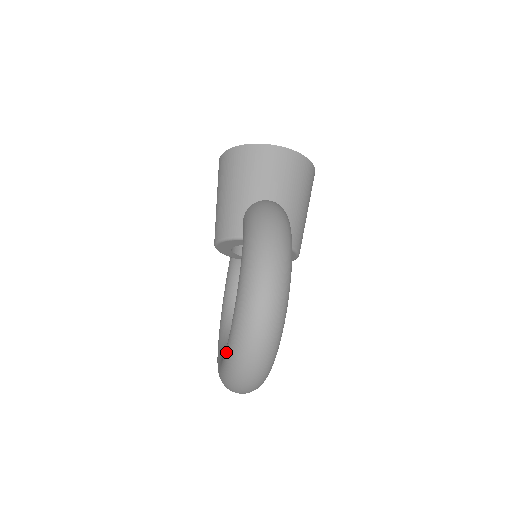
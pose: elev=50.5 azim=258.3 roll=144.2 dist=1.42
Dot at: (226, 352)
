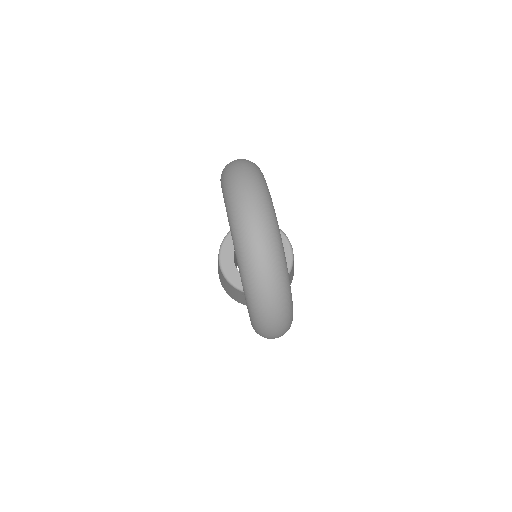
Dot at: (223, 194)
